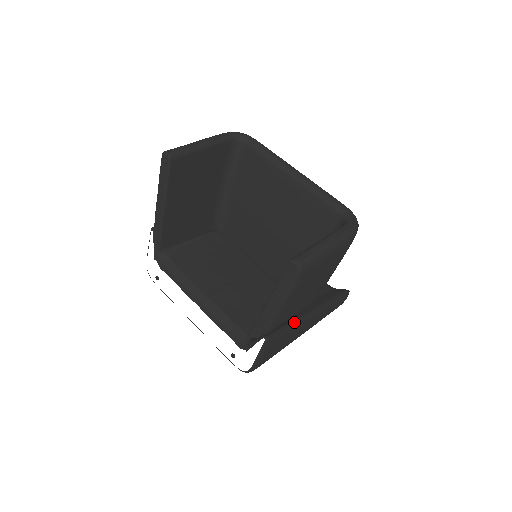
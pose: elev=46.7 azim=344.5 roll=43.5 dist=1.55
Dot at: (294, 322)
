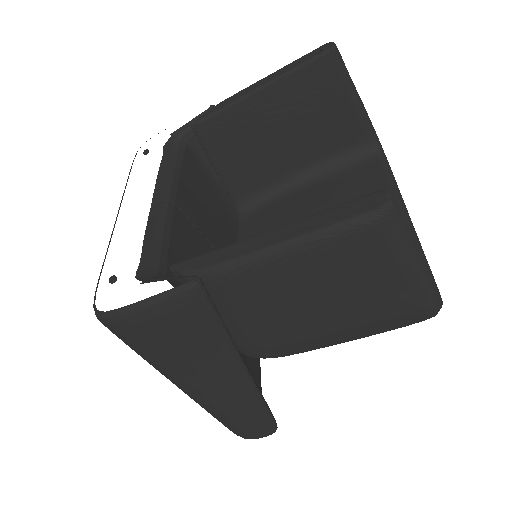
Dot at: (229, 334)
